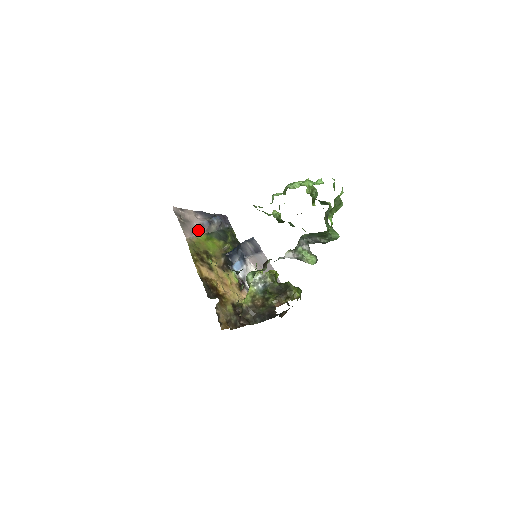
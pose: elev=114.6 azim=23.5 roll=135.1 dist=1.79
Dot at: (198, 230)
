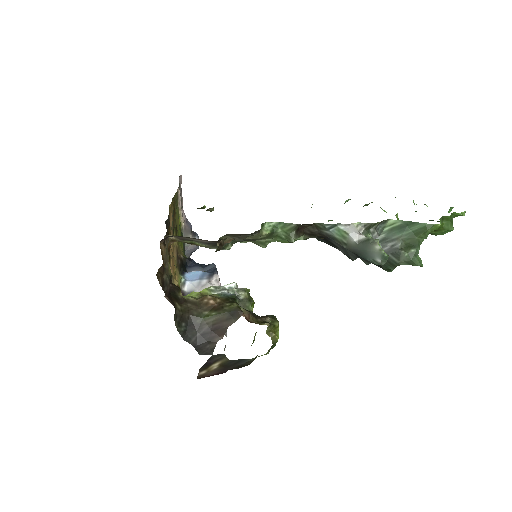
Dot at: (182, 213)
